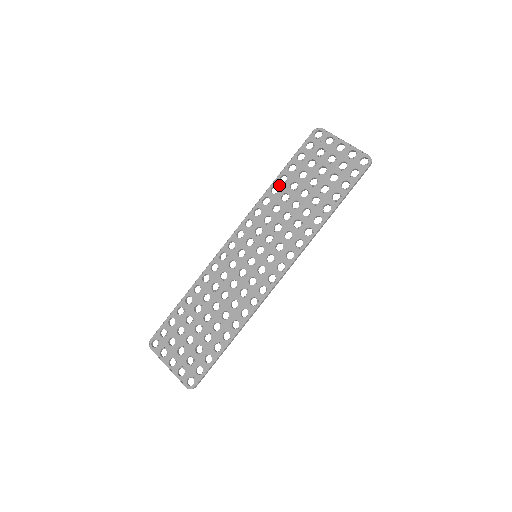
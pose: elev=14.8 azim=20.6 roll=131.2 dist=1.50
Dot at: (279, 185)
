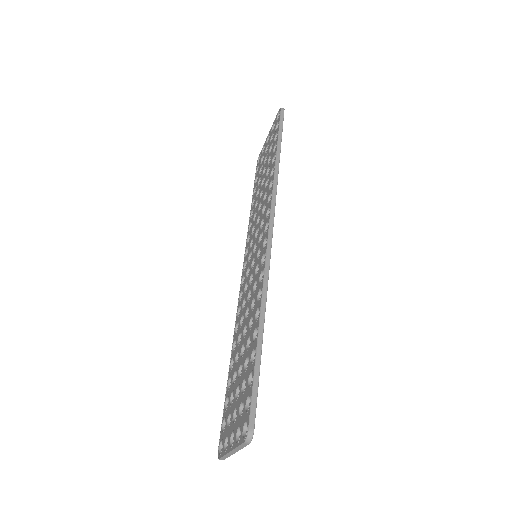
Dot at: (252, 208)
